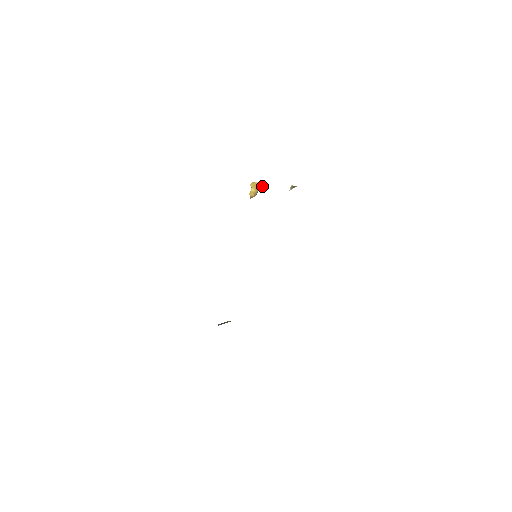
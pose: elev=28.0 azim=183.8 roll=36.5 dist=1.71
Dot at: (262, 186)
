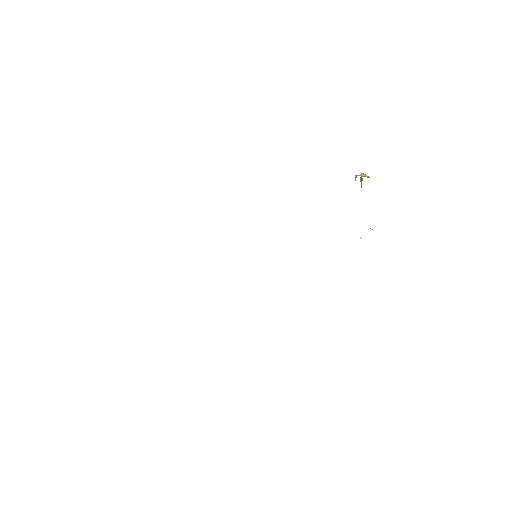
Dot at: occluded
